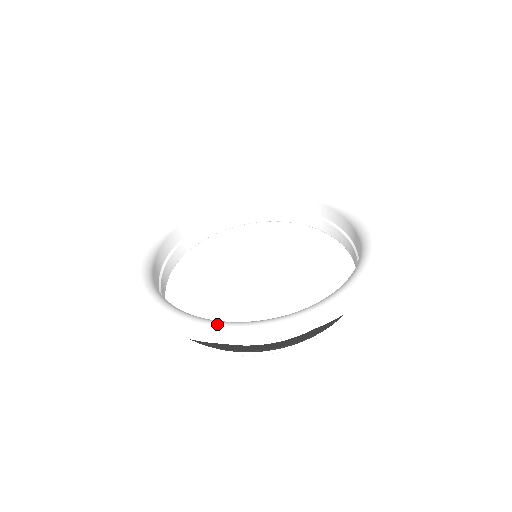
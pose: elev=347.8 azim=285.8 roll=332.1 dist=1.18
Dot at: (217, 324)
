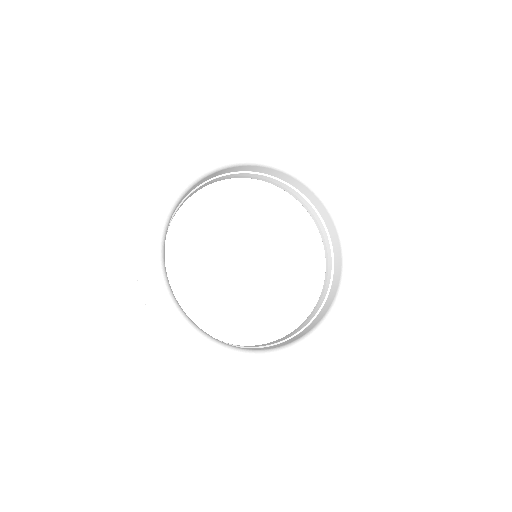
Dot at: (267, 362)
